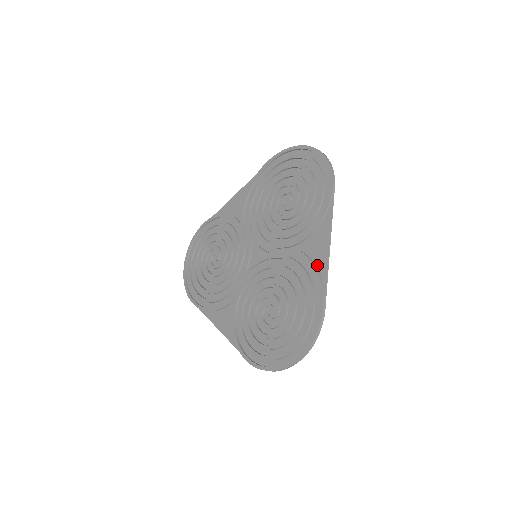
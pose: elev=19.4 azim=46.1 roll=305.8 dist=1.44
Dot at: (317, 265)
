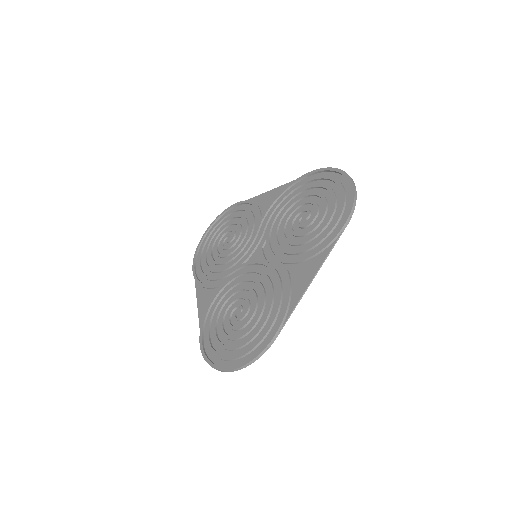
Dot at: (293, 293)
